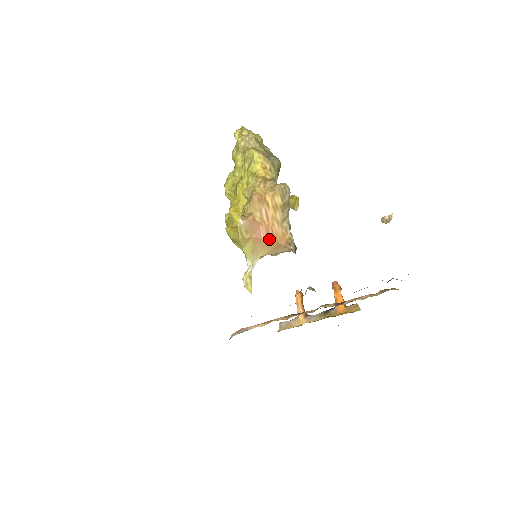
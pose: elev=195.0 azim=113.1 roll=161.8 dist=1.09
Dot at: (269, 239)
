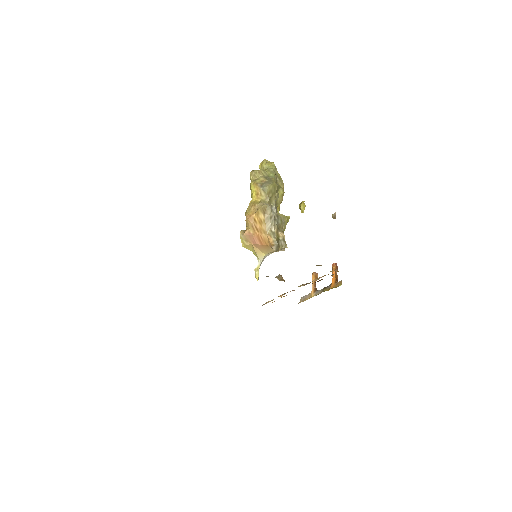
Dot at: (261, 244)
